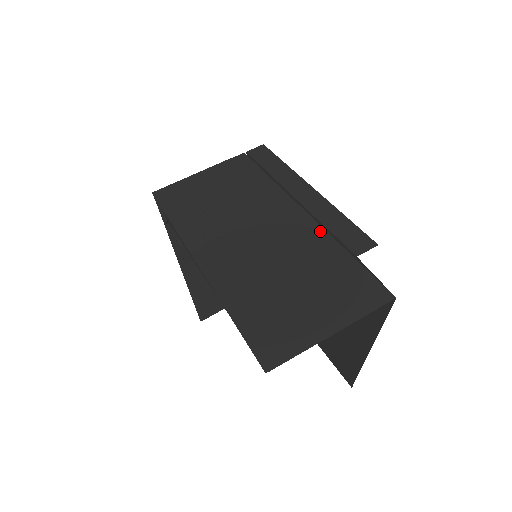
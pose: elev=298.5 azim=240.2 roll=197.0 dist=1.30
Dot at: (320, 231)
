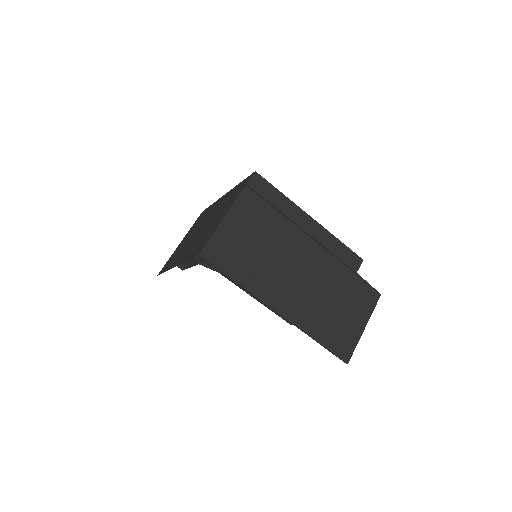
Dot at: (332, 259)
